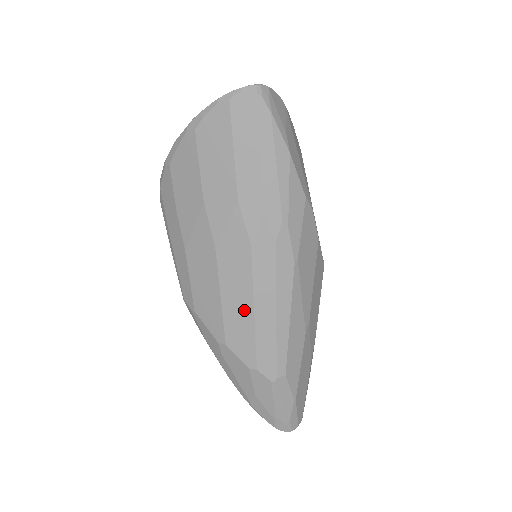
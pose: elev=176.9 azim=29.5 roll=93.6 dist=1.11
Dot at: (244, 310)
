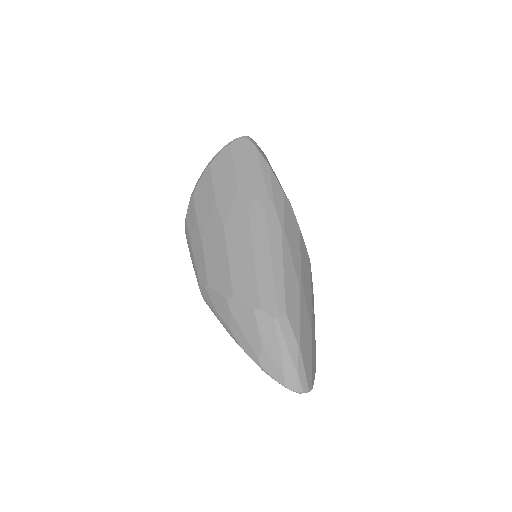
Dot at: (246, 262)
